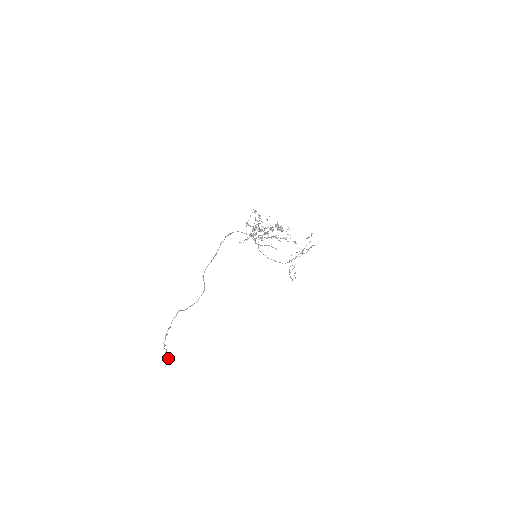
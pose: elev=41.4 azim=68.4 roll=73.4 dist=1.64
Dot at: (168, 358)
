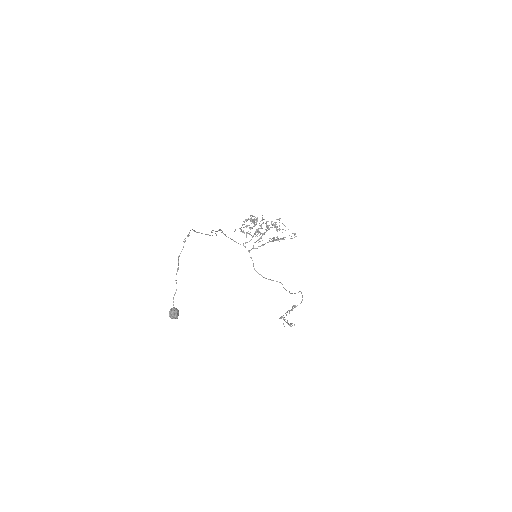
Dot at: (176, 308)
